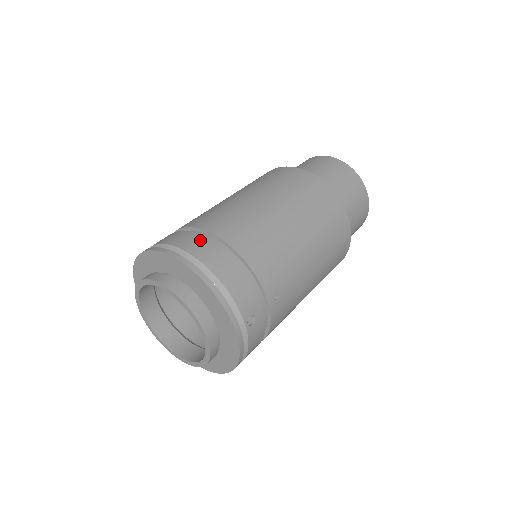
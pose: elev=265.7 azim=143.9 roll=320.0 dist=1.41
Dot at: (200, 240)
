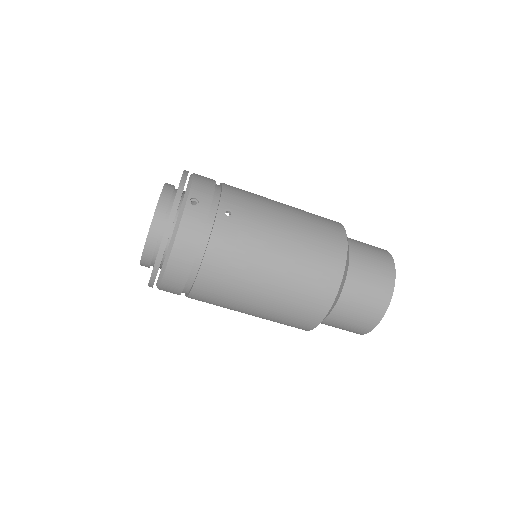
Dot at: (189, 257)
